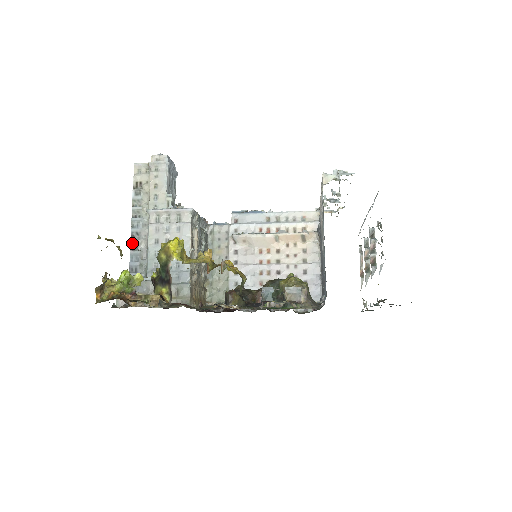
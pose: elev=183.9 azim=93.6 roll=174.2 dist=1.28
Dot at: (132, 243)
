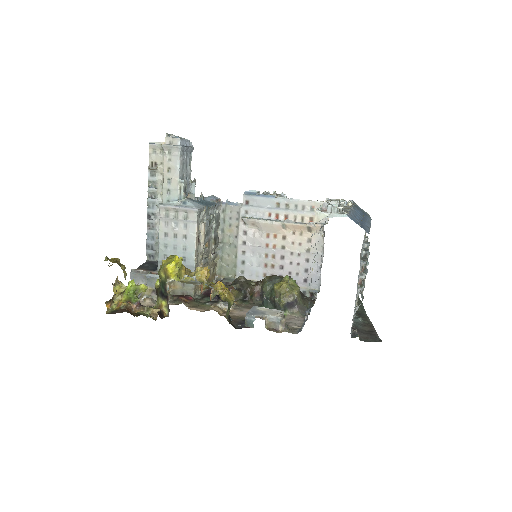
Dot at: (148, 222)
